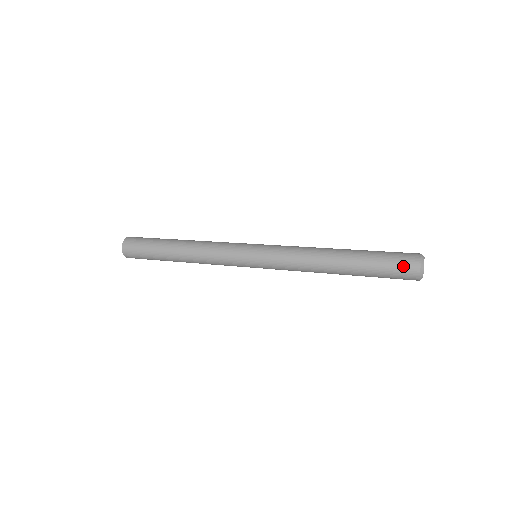
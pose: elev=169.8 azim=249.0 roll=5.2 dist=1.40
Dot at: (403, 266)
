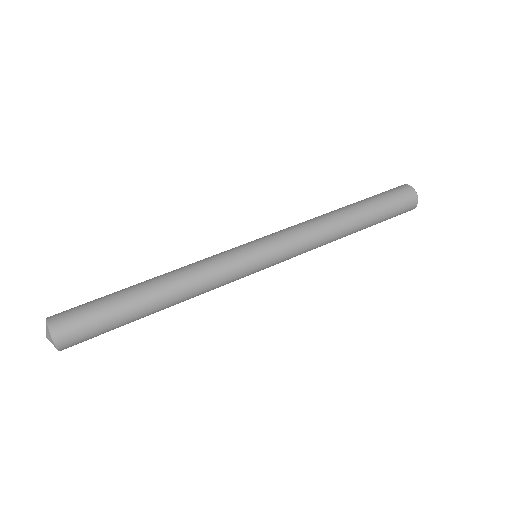
Dot at: occluded
